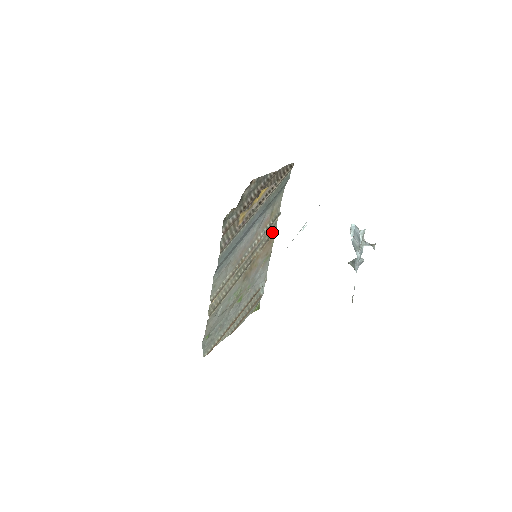
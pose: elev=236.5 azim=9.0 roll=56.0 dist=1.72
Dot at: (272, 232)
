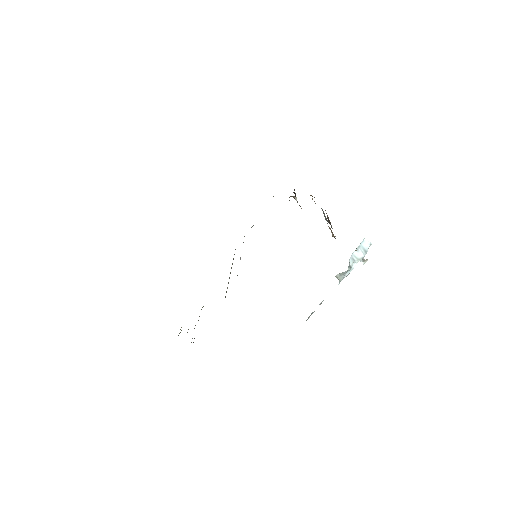
Dot at: occluded
